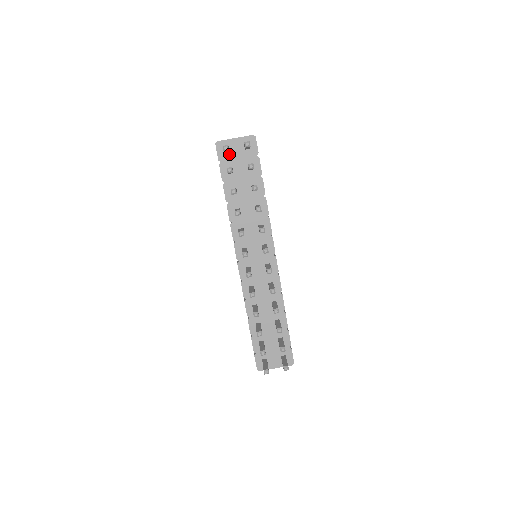
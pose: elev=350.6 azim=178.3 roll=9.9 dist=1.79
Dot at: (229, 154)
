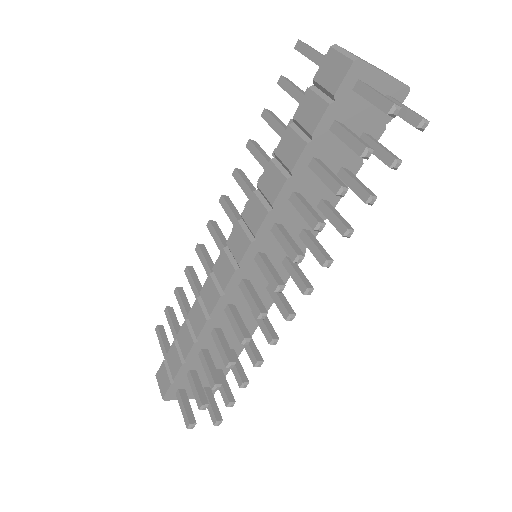
Dot at: (356, 95)
